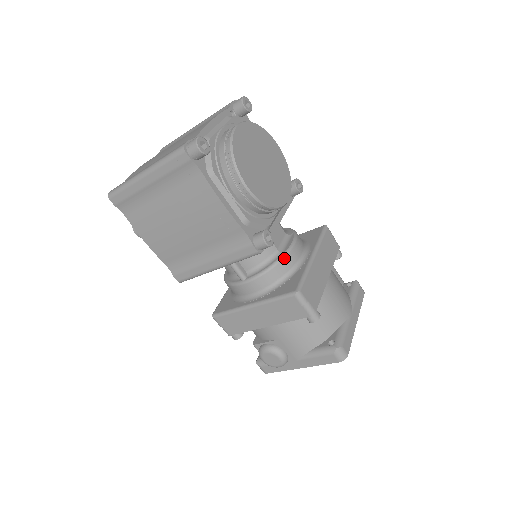
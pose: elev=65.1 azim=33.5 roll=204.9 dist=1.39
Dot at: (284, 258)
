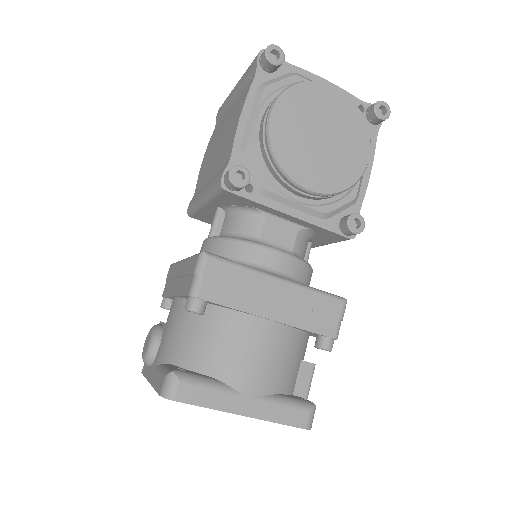
Dot at: (251, 244)
